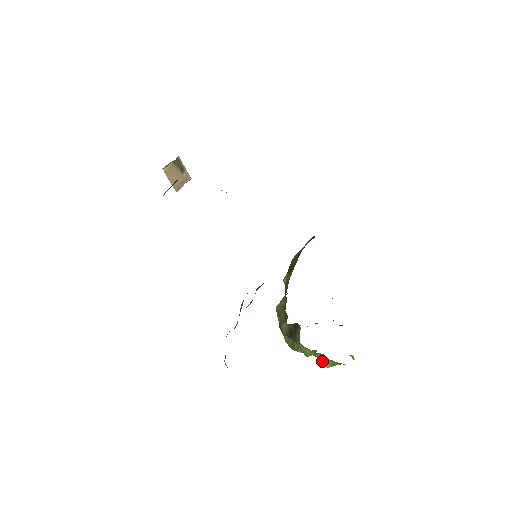
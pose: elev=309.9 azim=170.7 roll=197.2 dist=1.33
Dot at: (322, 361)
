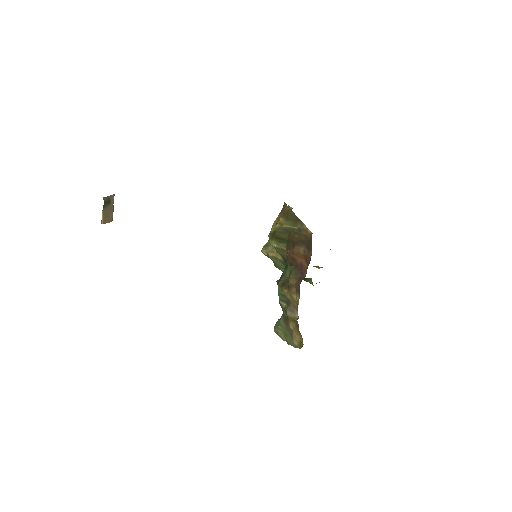
Dot at: occluded
